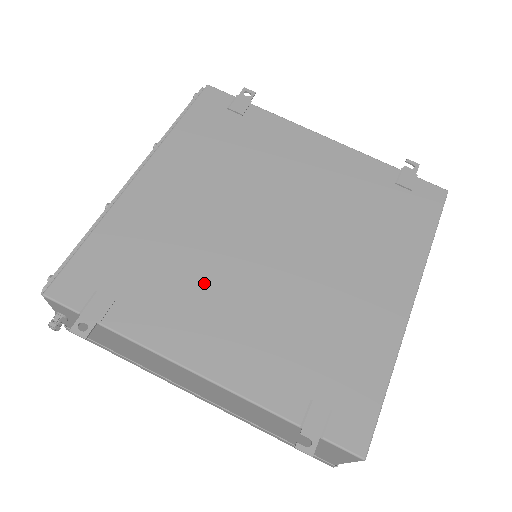
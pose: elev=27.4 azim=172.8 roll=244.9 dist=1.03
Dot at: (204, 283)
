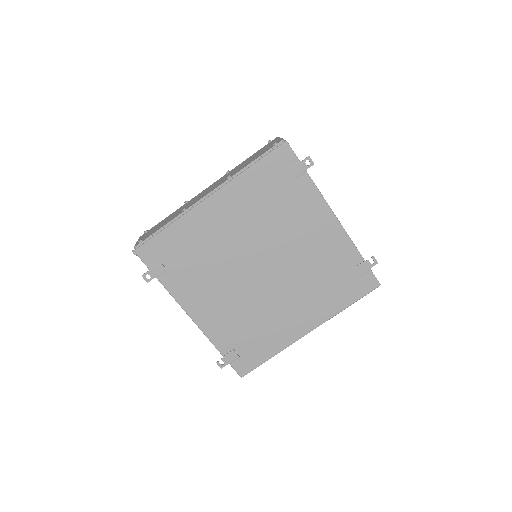
Dot at: (214, 279)
